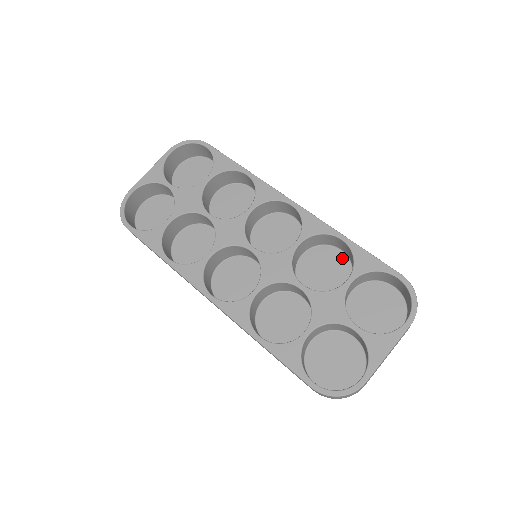
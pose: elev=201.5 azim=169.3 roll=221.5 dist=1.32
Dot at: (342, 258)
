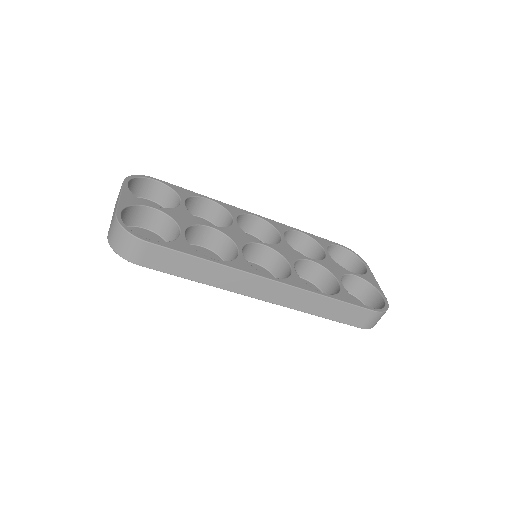
Dot at: occluded
